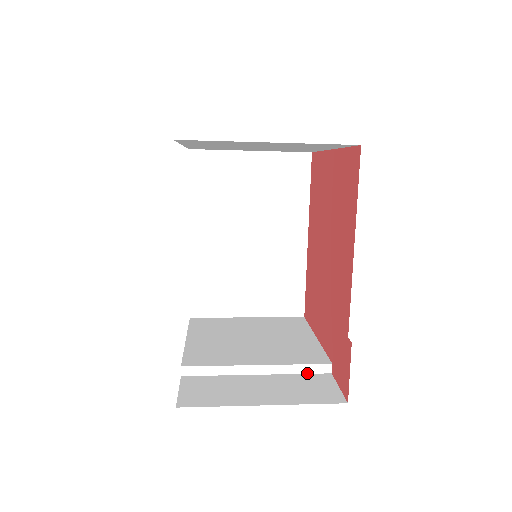
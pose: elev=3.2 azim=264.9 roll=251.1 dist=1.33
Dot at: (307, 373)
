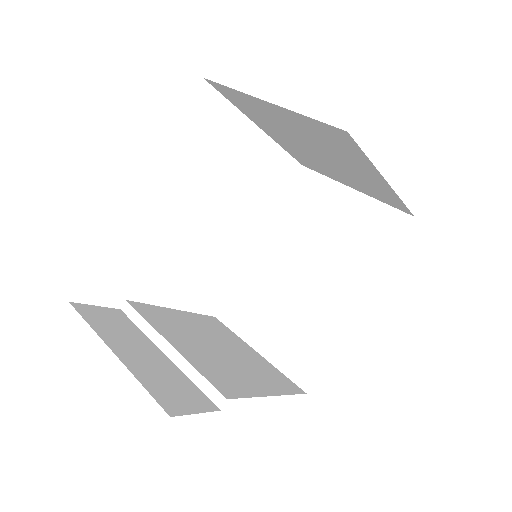
Dot at: (201, 389)
